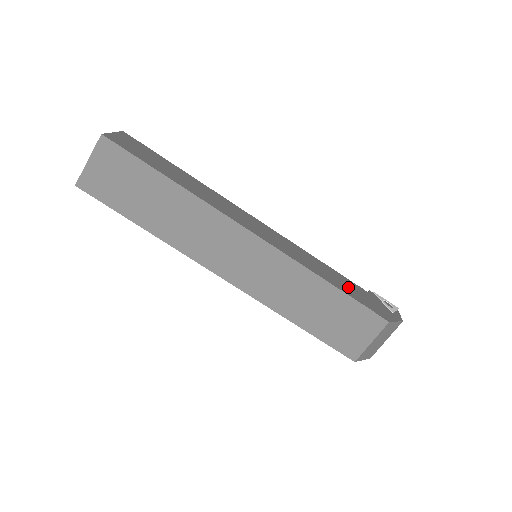
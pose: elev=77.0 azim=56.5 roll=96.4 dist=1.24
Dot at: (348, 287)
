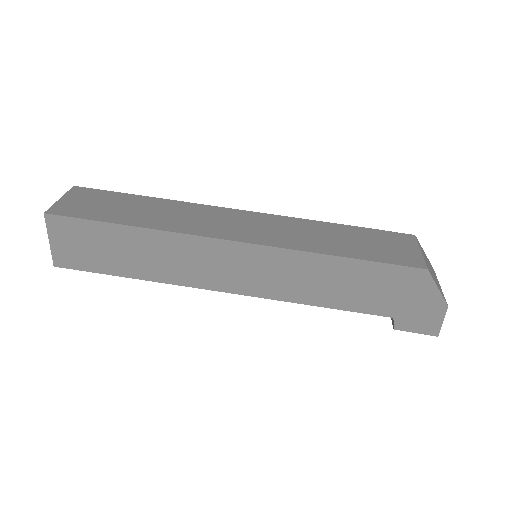
Dot at: occluded
